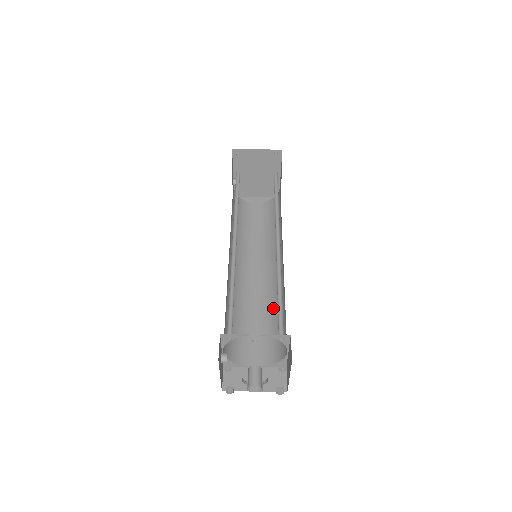
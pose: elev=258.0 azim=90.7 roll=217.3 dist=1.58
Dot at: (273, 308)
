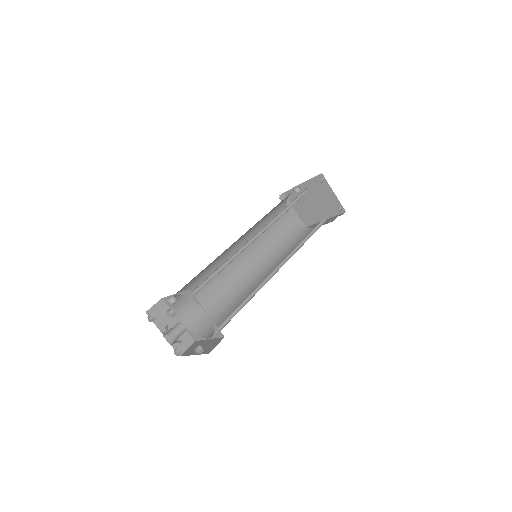
Dot at: (228, 297)
